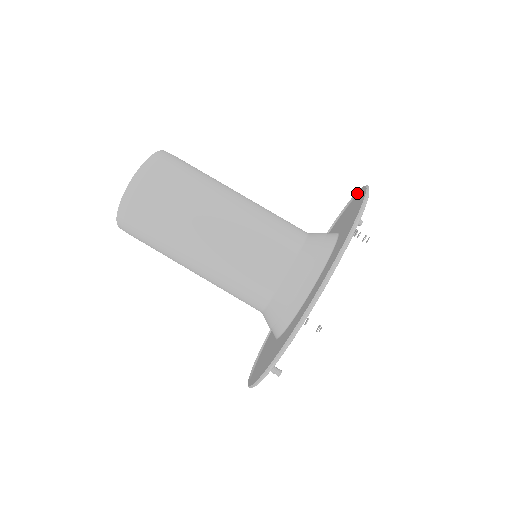
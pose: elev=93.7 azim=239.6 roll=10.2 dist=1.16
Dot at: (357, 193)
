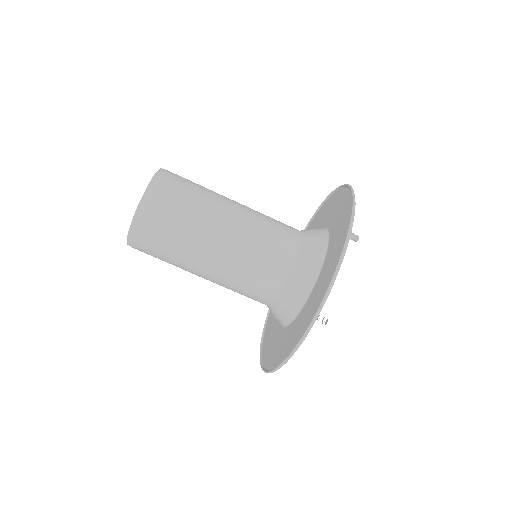
Dot at: (350, 222)
